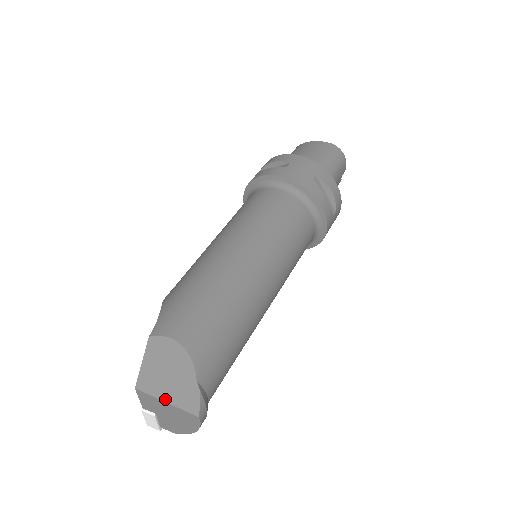
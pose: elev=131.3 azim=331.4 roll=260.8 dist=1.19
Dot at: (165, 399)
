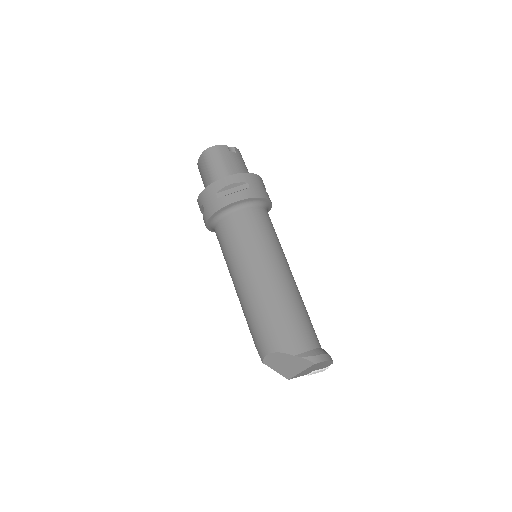
Dot at: (299, 372)
